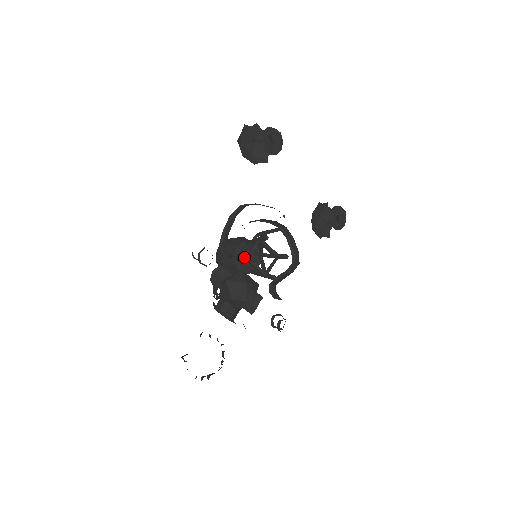
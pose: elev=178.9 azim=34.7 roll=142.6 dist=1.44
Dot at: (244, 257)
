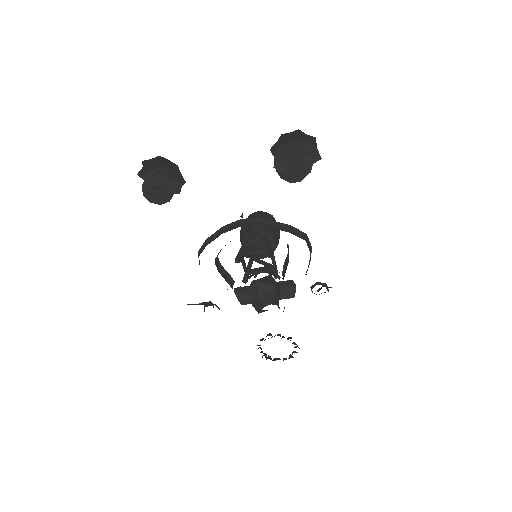
Dot at: (246, 268)
